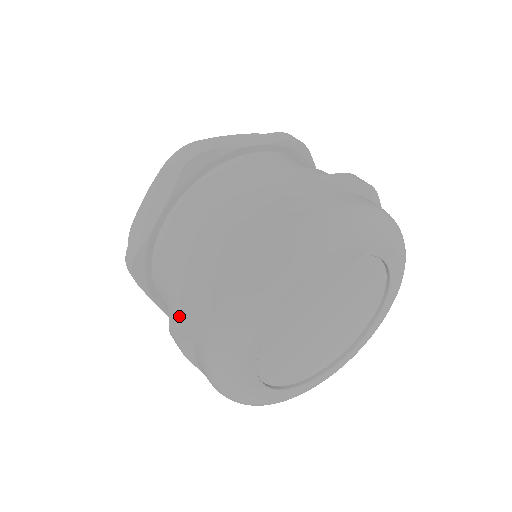
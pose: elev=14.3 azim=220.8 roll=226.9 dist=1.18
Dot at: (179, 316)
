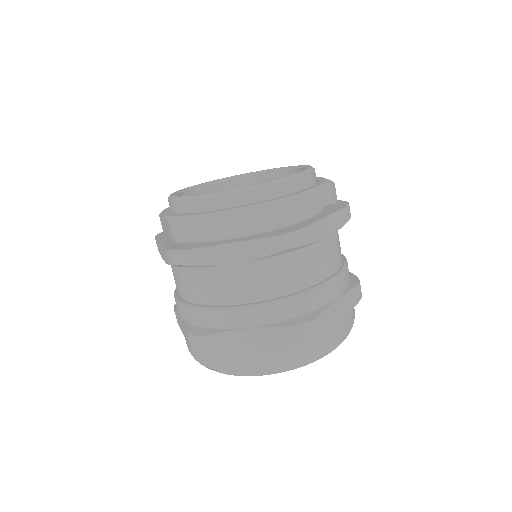
Dot at: occluded
